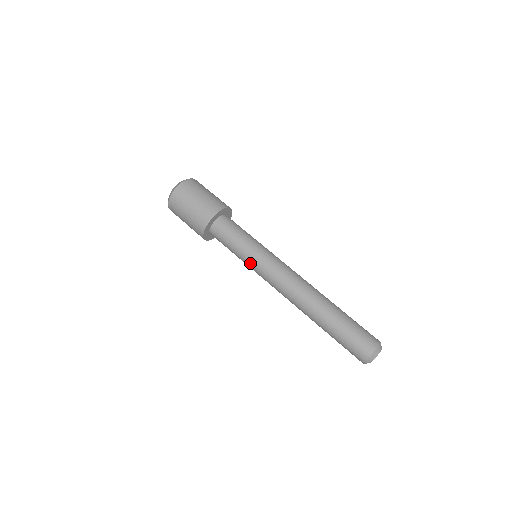
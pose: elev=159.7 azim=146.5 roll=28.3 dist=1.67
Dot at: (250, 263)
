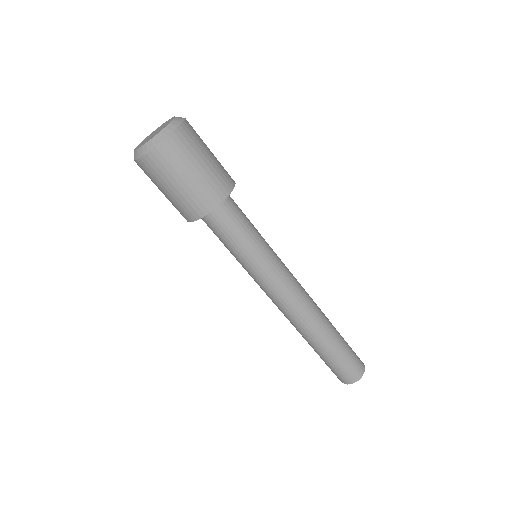
Dot at: occluded
